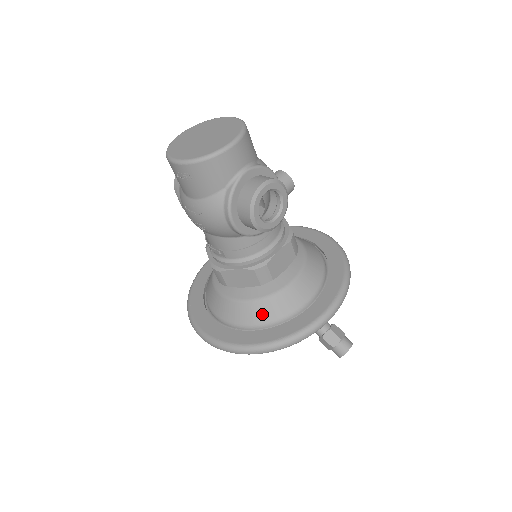
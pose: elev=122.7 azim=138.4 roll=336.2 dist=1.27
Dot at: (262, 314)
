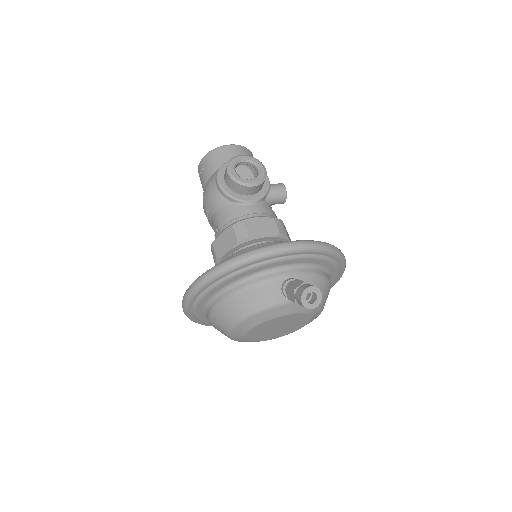
Dot at: occluded
